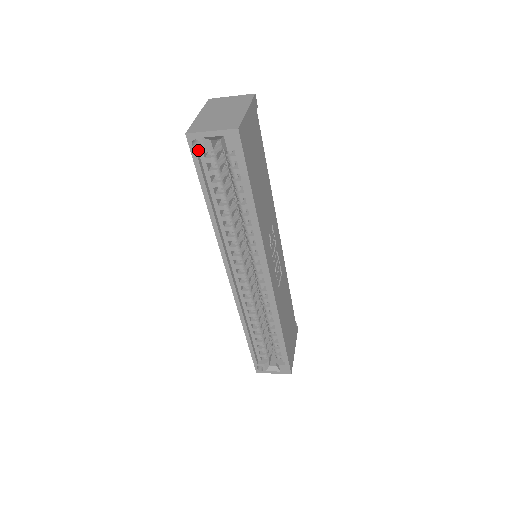
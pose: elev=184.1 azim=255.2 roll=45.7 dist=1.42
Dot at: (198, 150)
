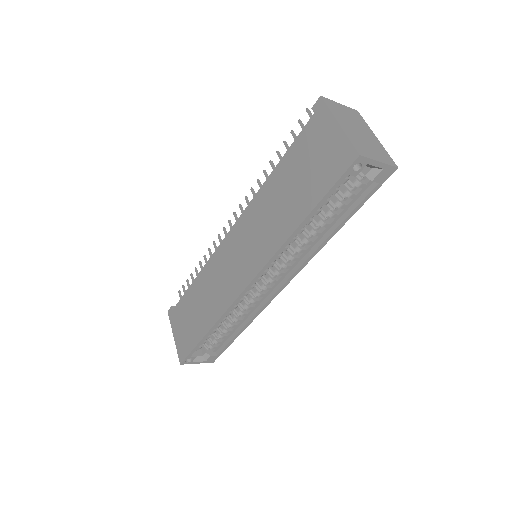
Dot at: (353, 172)
